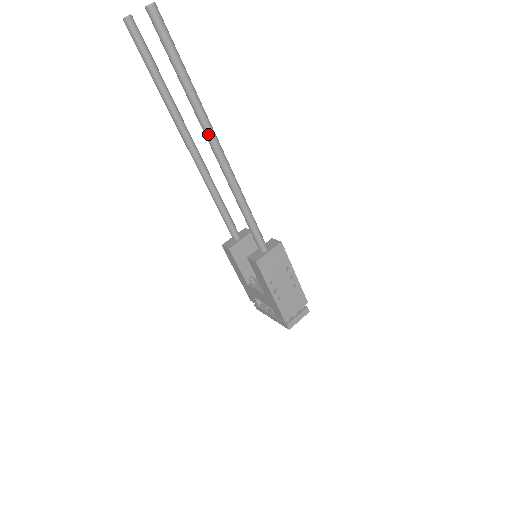
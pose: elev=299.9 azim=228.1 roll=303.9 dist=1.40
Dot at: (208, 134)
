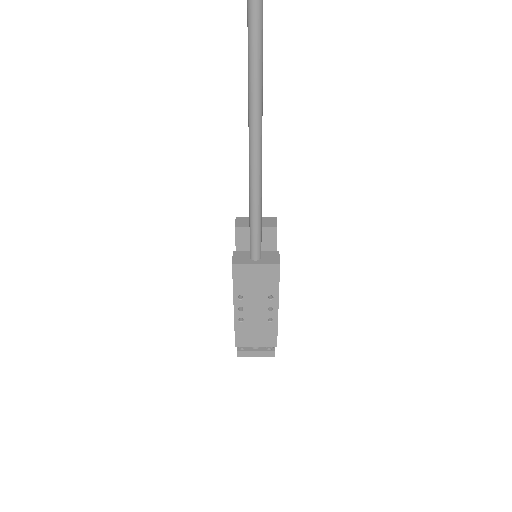
Dot at: (250, 71)
